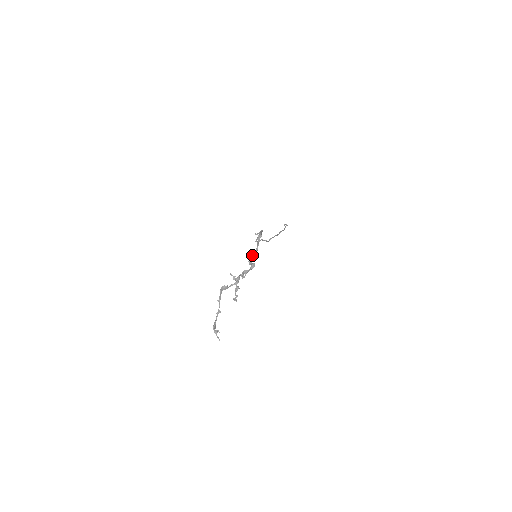
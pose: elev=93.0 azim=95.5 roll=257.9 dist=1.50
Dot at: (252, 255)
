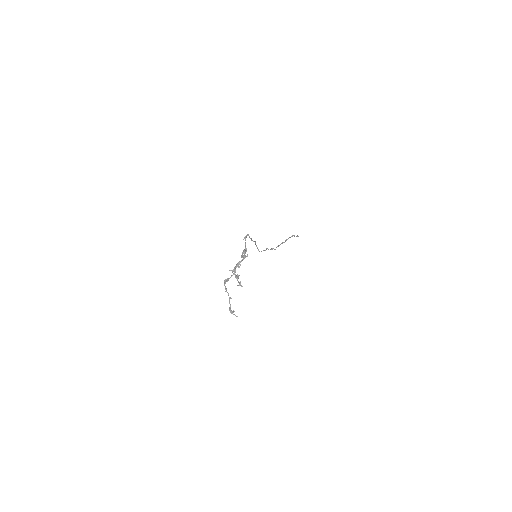
Dot at: (244, 252)
